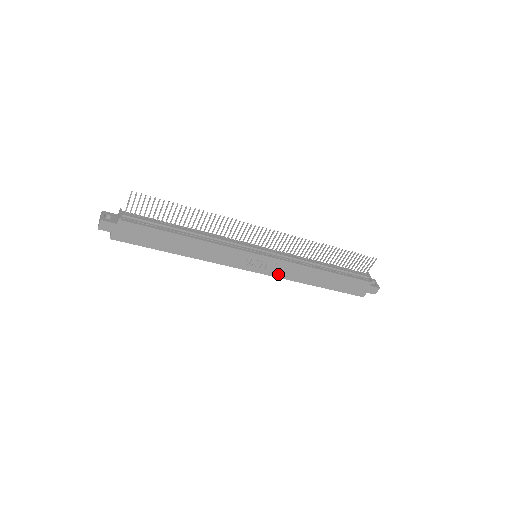
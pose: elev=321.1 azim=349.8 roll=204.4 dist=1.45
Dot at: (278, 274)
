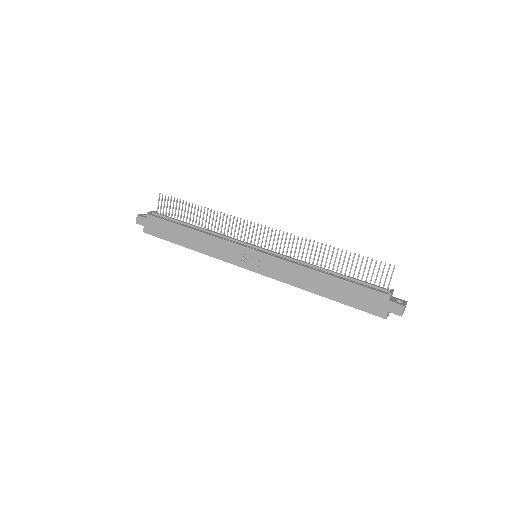
Dot at: (275, 275)
